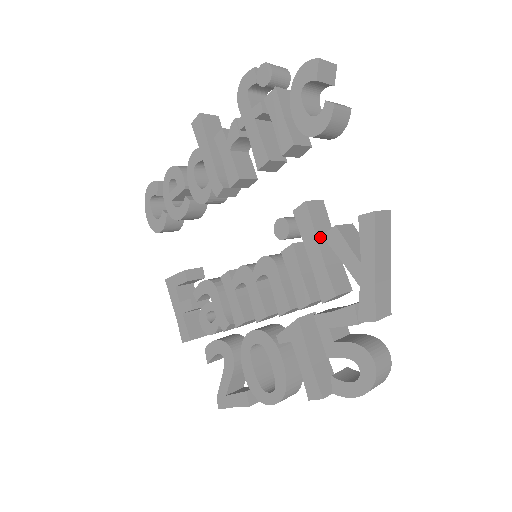
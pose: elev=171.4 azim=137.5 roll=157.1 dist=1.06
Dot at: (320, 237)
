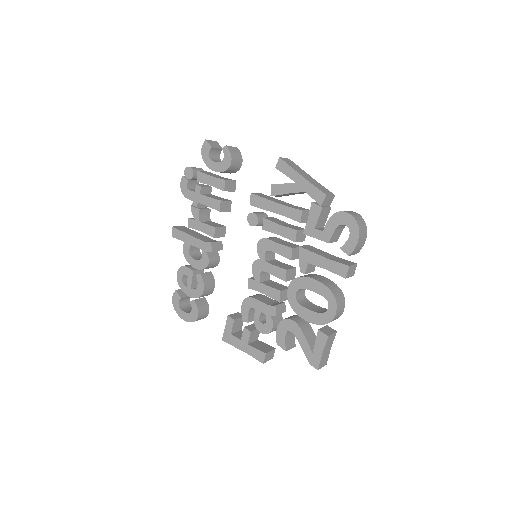
Dot at: (272, 200)
